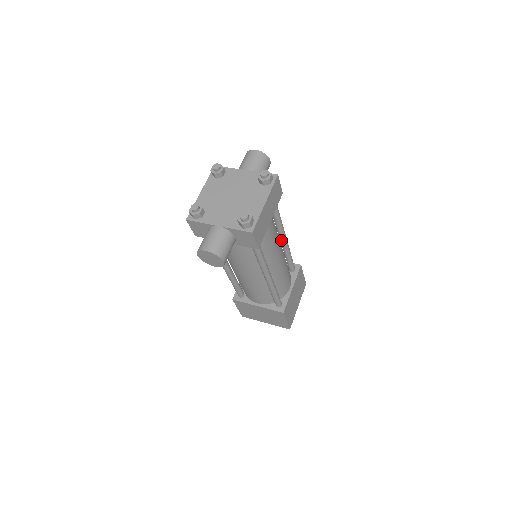
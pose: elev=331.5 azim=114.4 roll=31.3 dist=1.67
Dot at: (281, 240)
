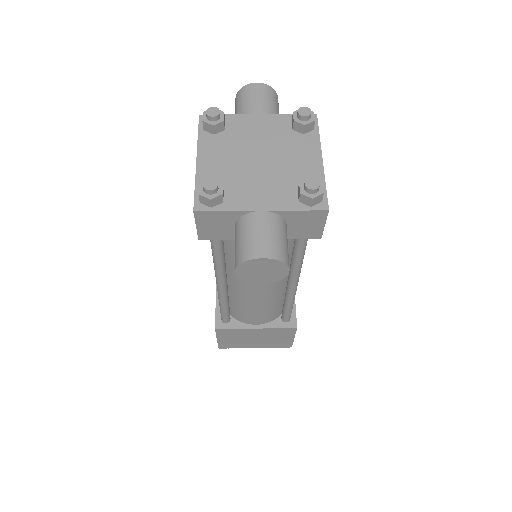
Dot at: occluded
